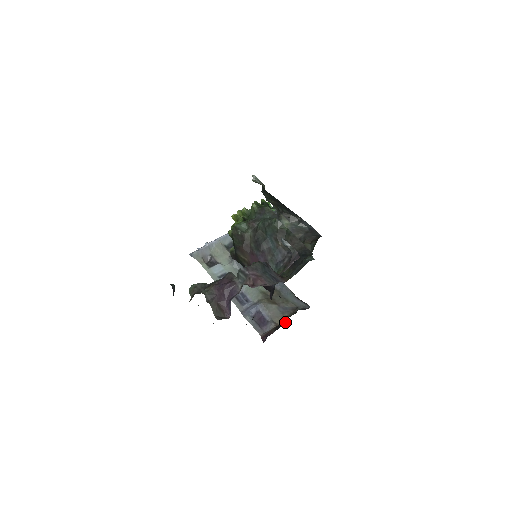
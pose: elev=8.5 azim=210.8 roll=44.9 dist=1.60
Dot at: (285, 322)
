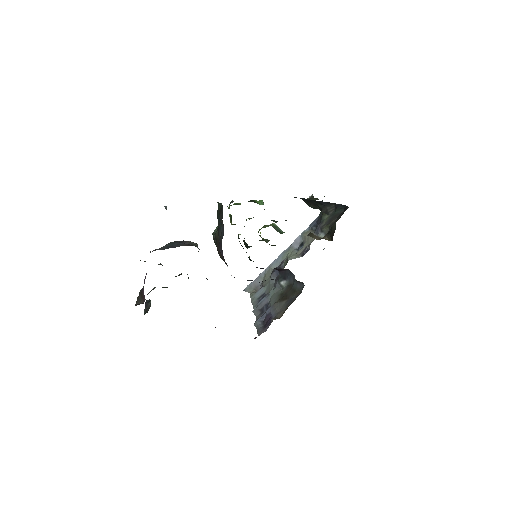
Dot at: occluded
